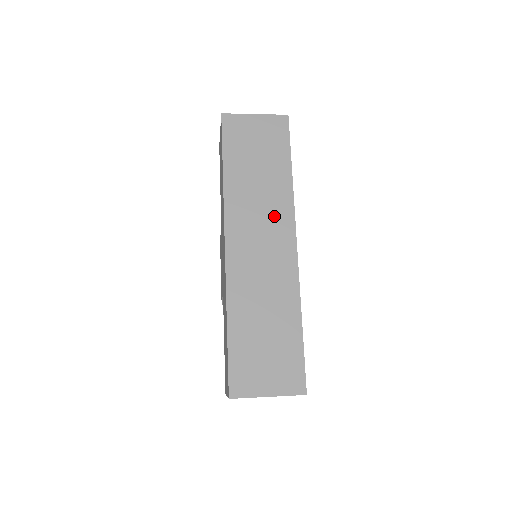
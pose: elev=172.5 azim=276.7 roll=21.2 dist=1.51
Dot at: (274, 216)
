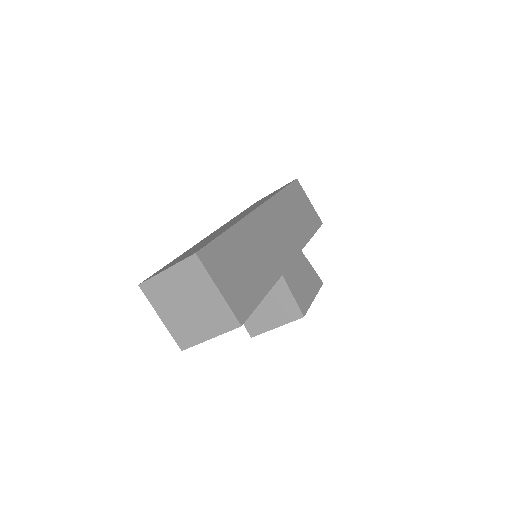
Dot at: occluded
